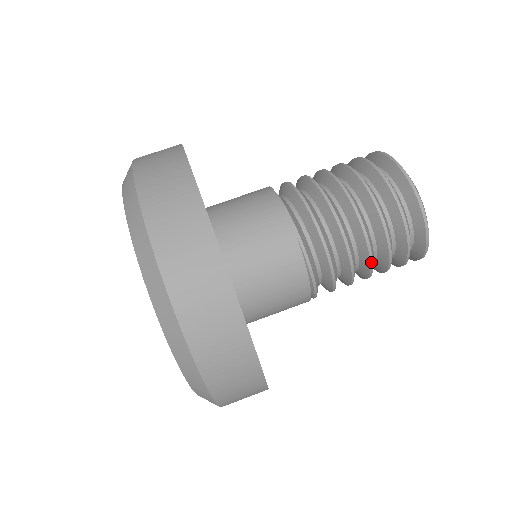
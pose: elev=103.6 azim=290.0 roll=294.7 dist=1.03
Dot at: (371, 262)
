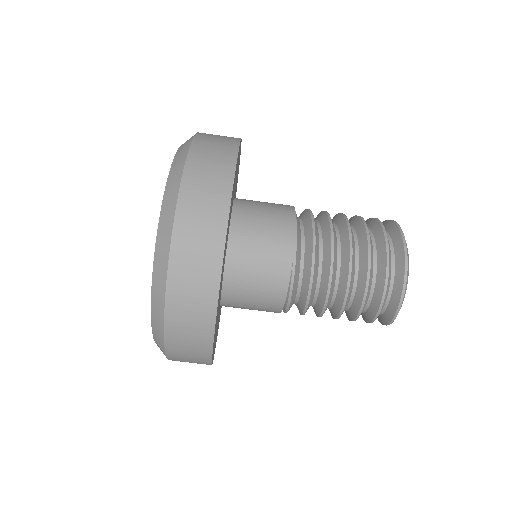
Dot at: (342, 309)
